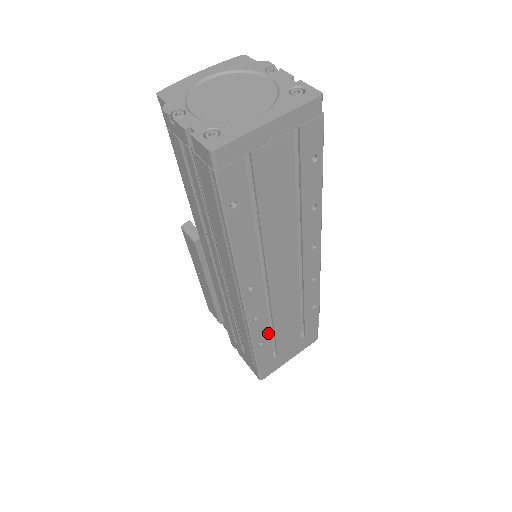
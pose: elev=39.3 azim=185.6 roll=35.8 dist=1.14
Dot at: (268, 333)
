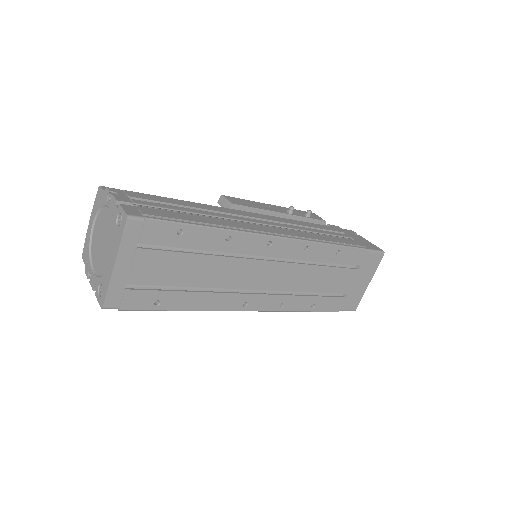
Dot at: (311, 297)
